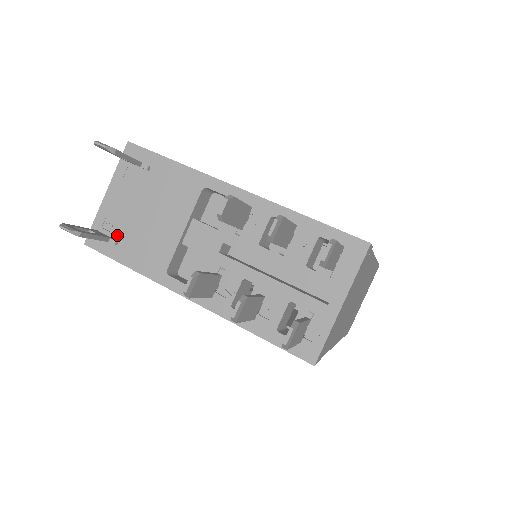
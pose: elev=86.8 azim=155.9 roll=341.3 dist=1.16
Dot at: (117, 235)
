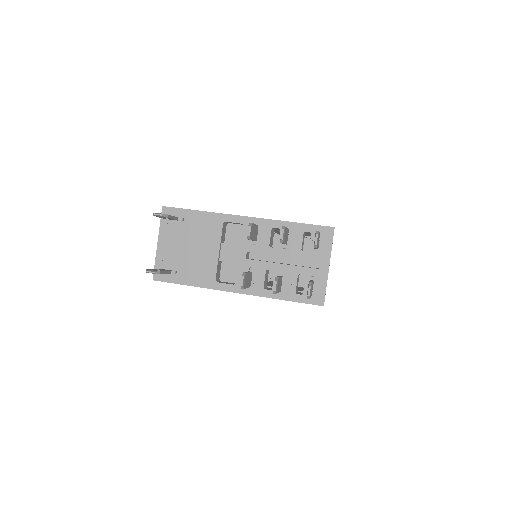
Dot at: (174, 268)
